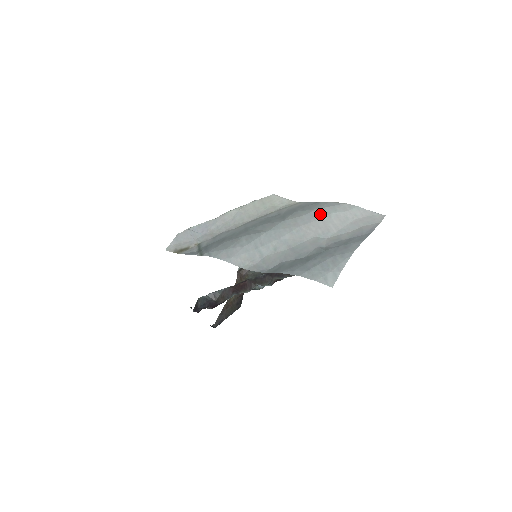
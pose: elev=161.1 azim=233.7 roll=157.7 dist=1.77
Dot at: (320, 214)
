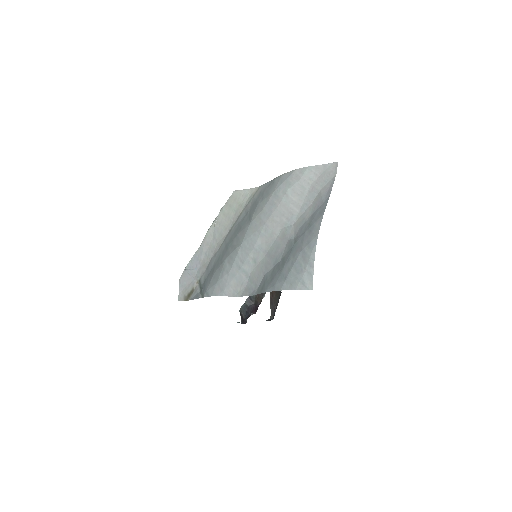
Dot at: (277, 198)
